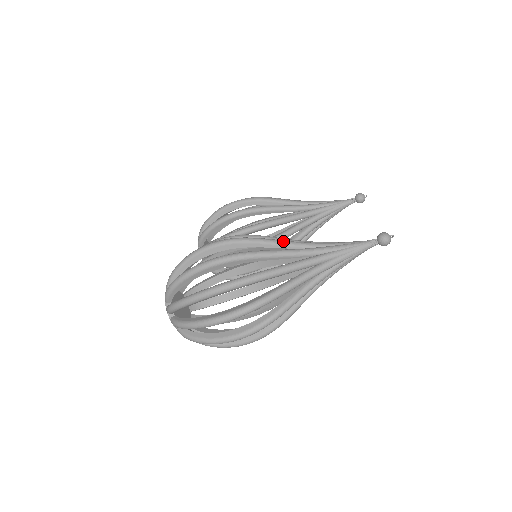
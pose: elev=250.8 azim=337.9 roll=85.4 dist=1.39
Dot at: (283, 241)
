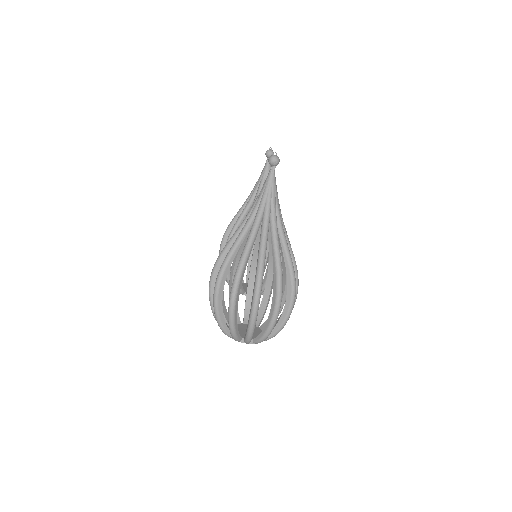
Dot at: (235, 232)
